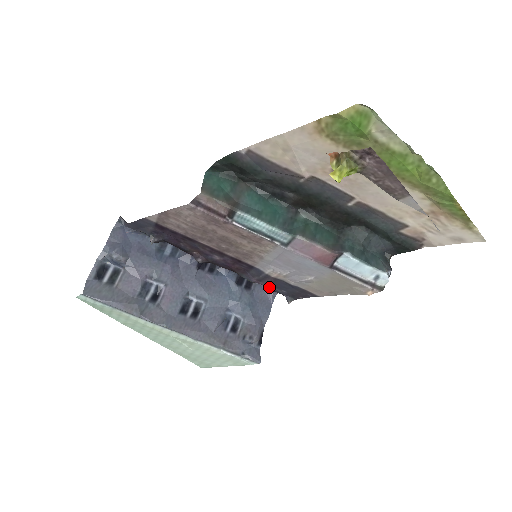
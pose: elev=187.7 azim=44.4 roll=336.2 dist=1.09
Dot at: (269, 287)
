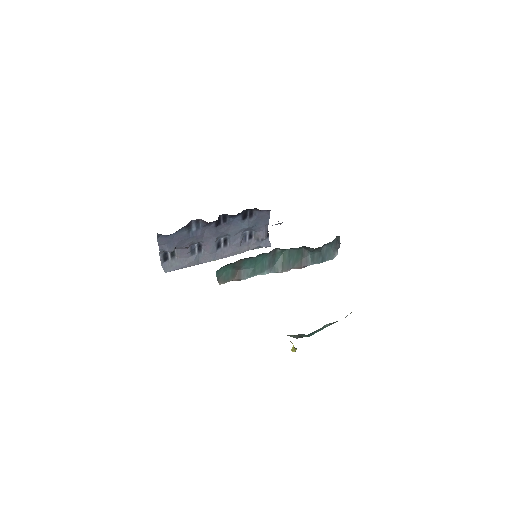
Dot at: occluded
